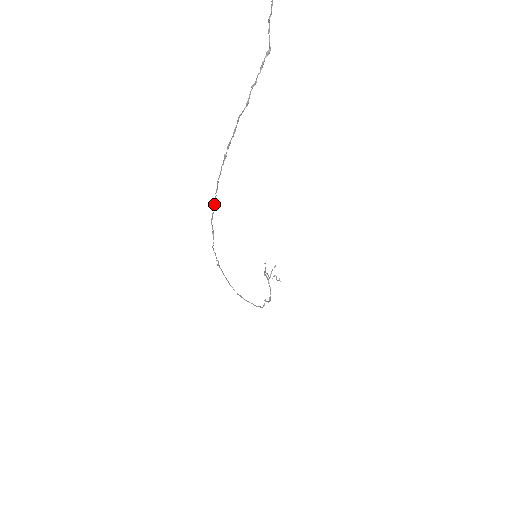
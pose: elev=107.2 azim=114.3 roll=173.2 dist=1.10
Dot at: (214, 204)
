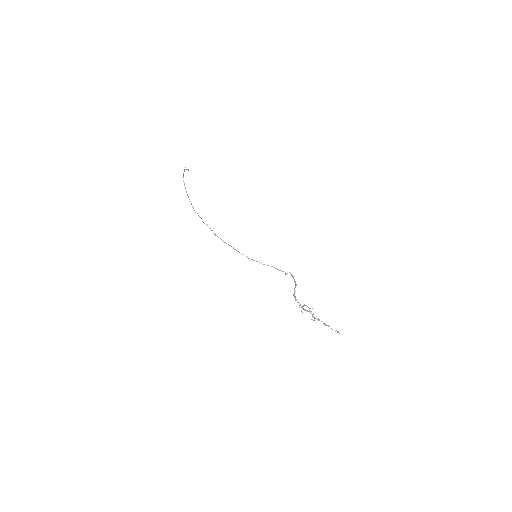
Dot at: (191, 203)
